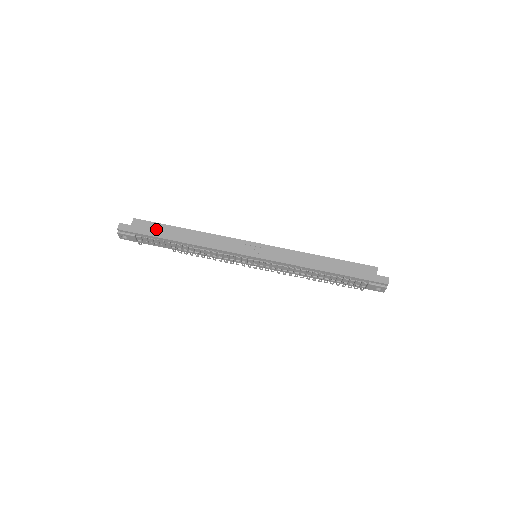
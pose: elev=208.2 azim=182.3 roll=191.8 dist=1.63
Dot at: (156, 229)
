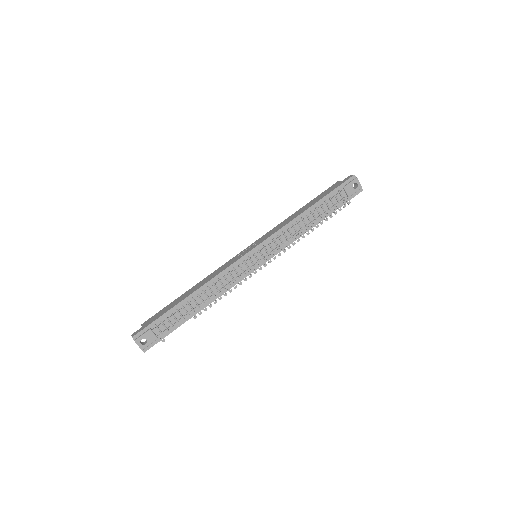
Dot at: (164, 310)
